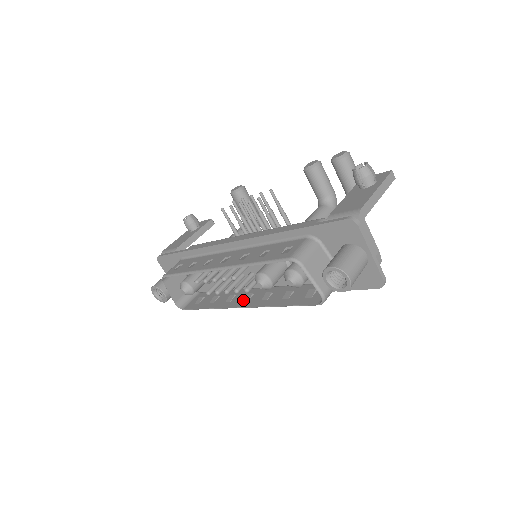
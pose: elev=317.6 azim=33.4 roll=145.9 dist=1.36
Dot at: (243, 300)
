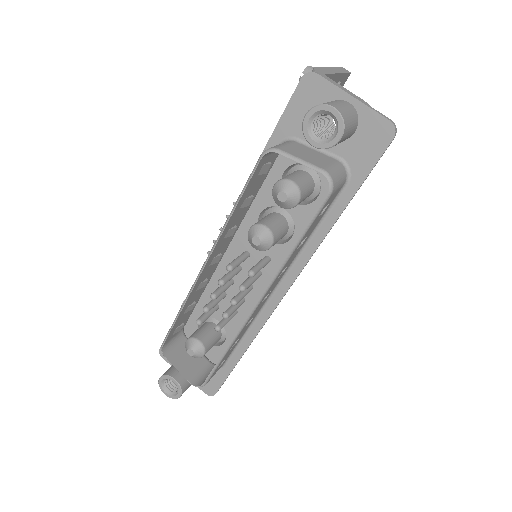
Dot at: occluded
